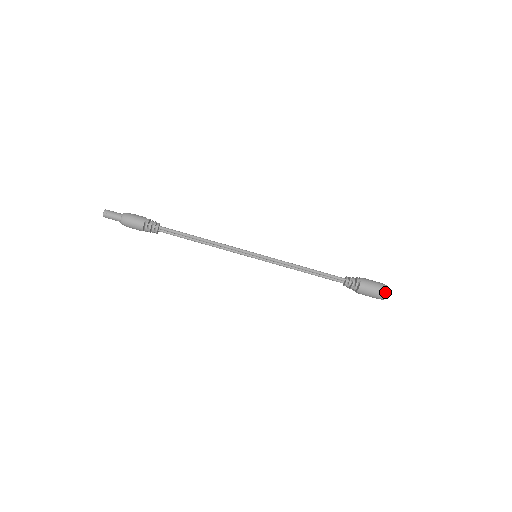
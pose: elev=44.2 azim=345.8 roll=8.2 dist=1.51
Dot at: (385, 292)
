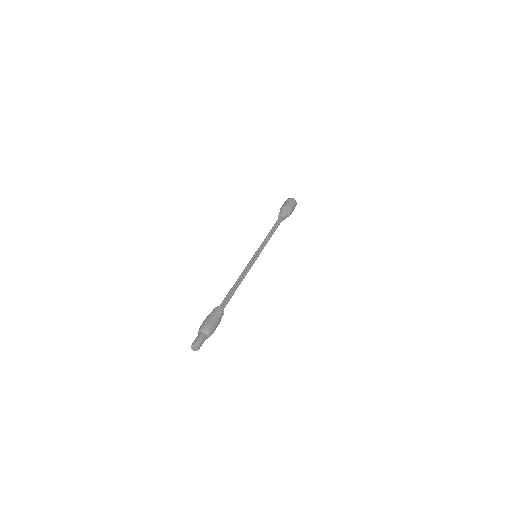
Dot at: occluded
